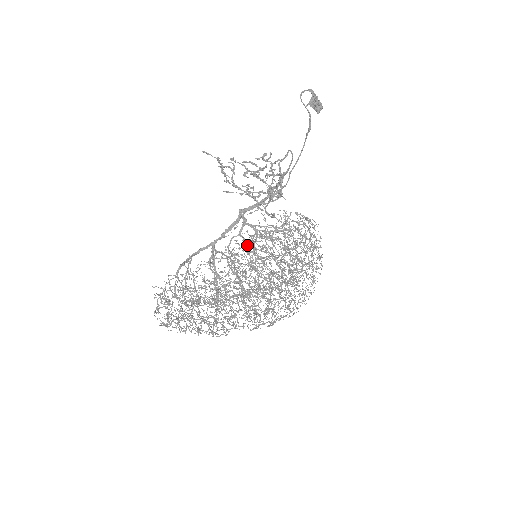
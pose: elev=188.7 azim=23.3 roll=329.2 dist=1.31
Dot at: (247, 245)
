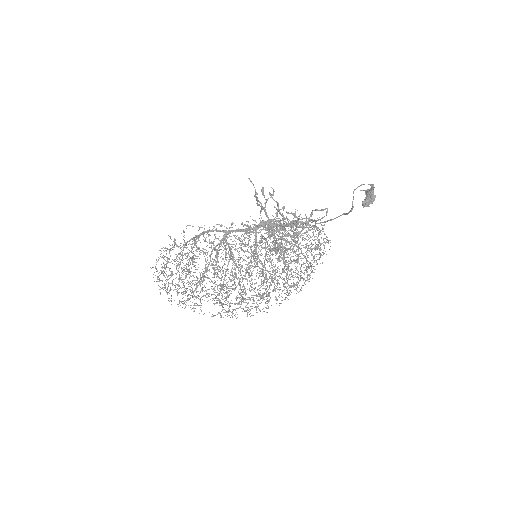
Dot at: (267, 227)
